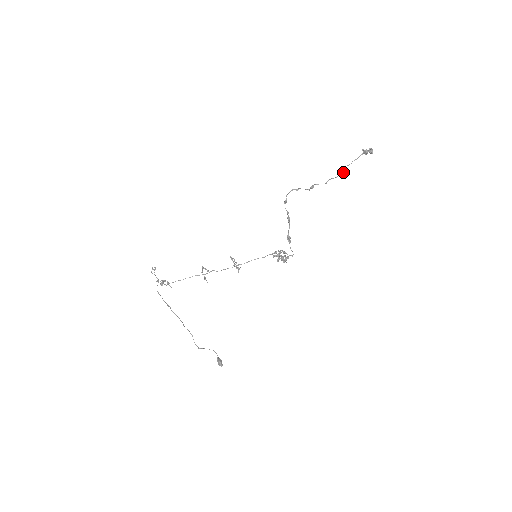
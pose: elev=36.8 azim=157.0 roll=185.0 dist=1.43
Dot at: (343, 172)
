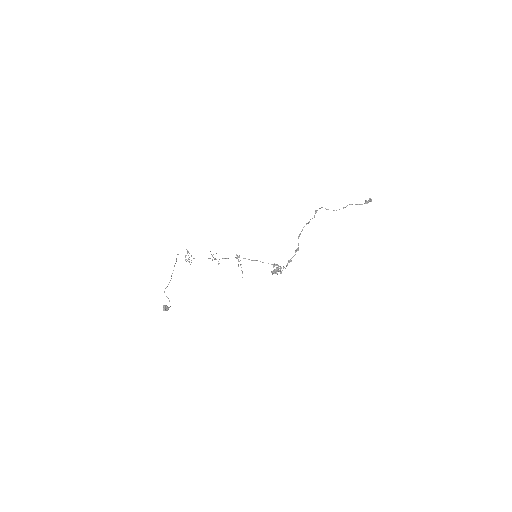
Dot at: (343, 208)
